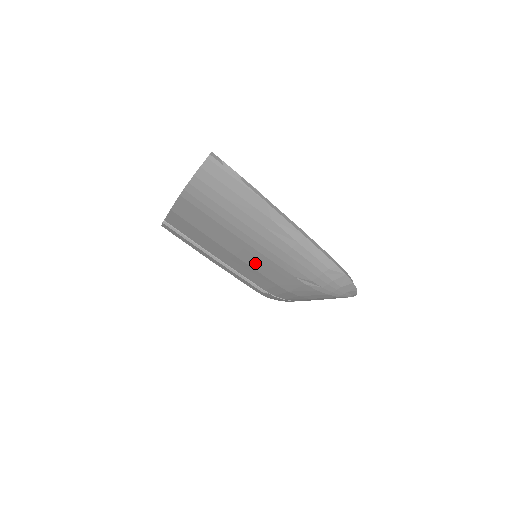
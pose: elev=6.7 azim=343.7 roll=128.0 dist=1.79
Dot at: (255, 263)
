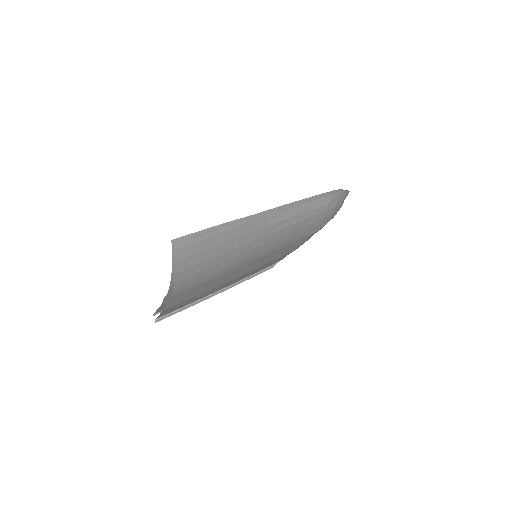
Dot at: (264, 262)
